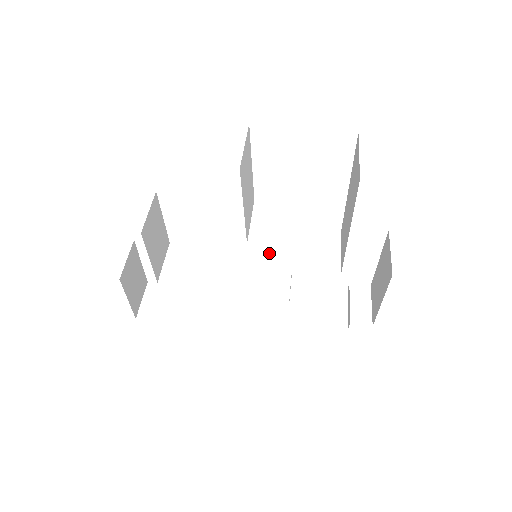
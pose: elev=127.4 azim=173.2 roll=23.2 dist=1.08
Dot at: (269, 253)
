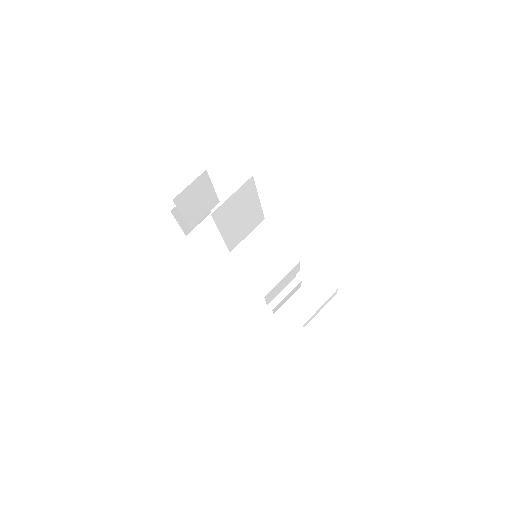
Dot at: (261, 262)
